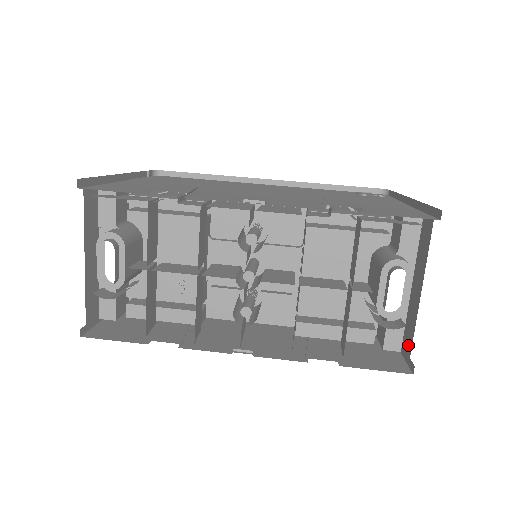
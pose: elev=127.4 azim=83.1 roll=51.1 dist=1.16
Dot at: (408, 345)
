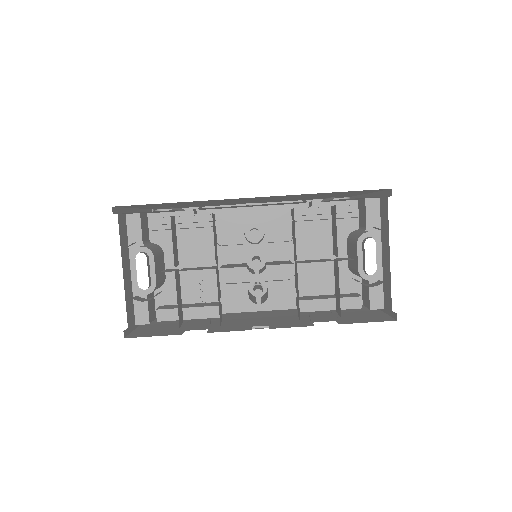
Dot at: (388, 299)
